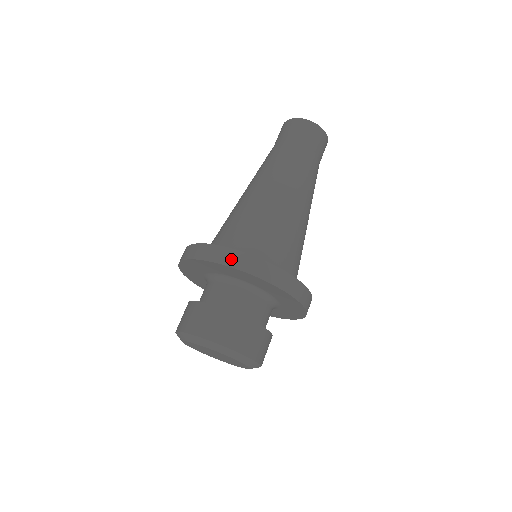
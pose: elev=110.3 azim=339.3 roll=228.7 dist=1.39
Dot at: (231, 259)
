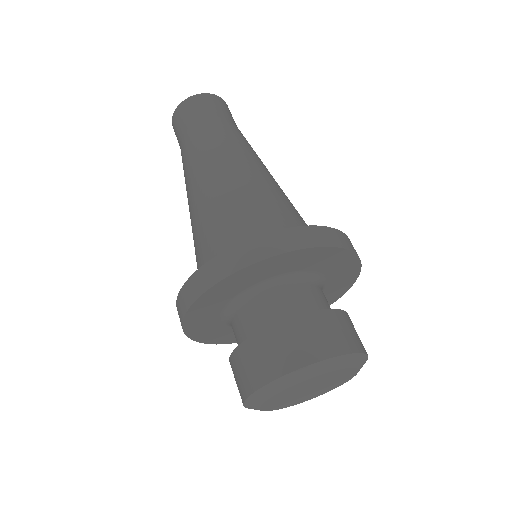
Dot at: (339, 239)
